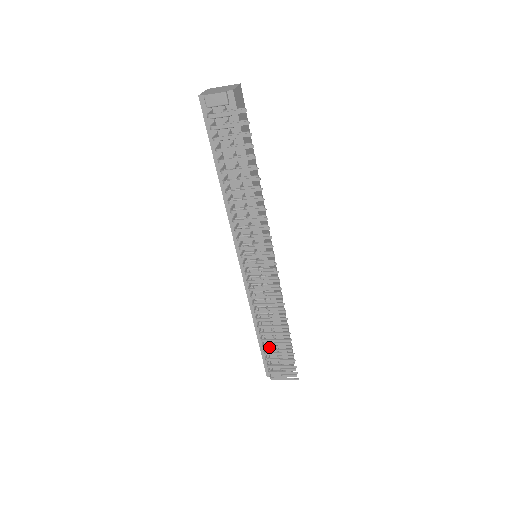
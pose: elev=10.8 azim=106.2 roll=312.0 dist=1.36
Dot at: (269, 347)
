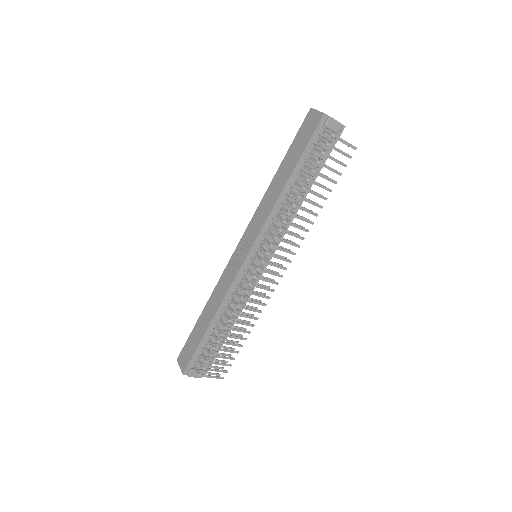
Dot at: (224, 343)
